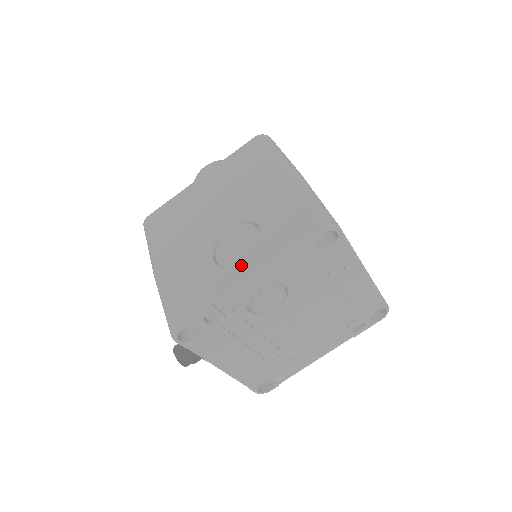
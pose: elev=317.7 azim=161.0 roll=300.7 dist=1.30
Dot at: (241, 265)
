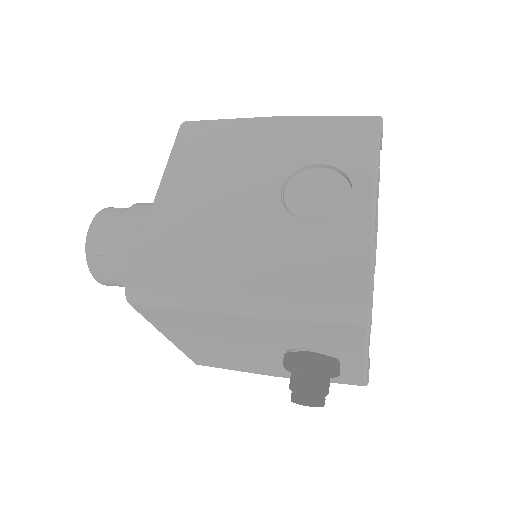
Dot at: (351, 198)
